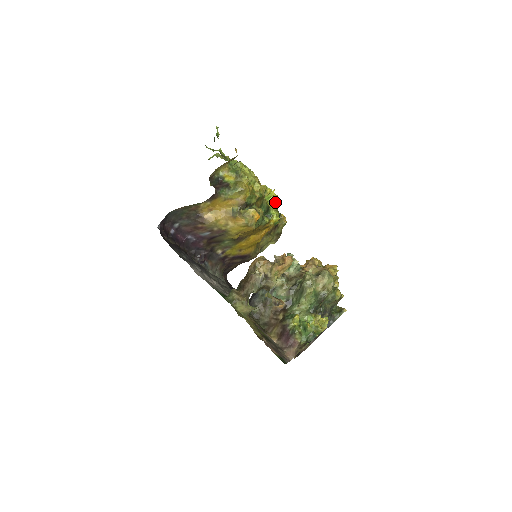
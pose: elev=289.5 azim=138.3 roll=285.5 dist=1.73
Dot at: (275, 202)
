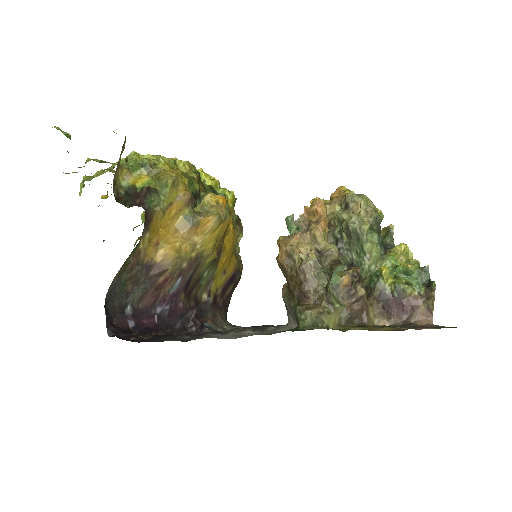
Dot at: (210, 178)
